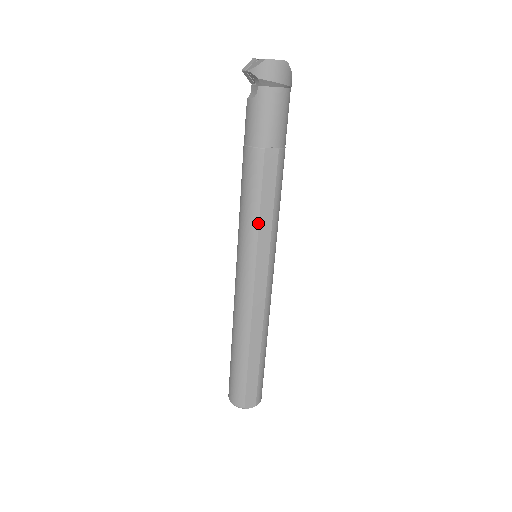
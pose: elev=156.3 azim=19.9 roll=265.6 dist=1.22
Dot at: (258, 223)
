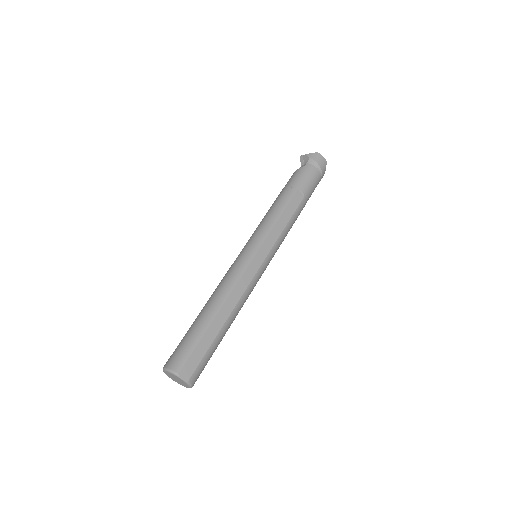
Dot at: (273, 226)
